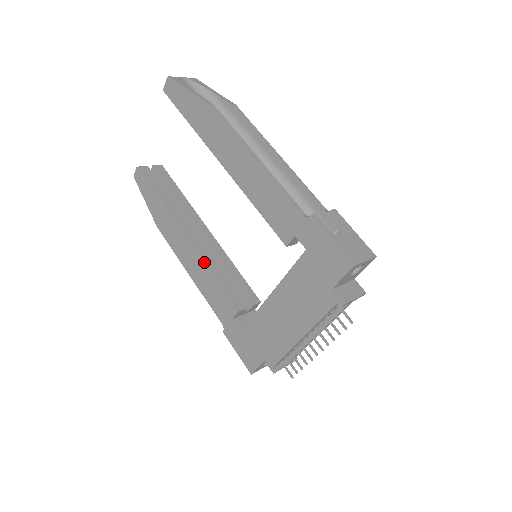
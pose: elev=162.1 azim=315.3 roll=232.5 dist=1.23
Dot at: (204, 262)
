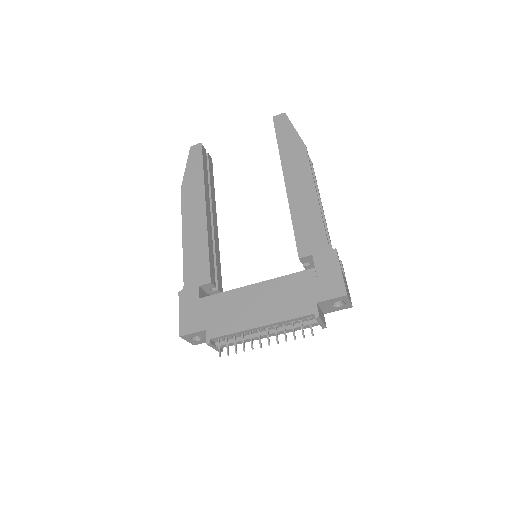
Dot at: (208, 234)
